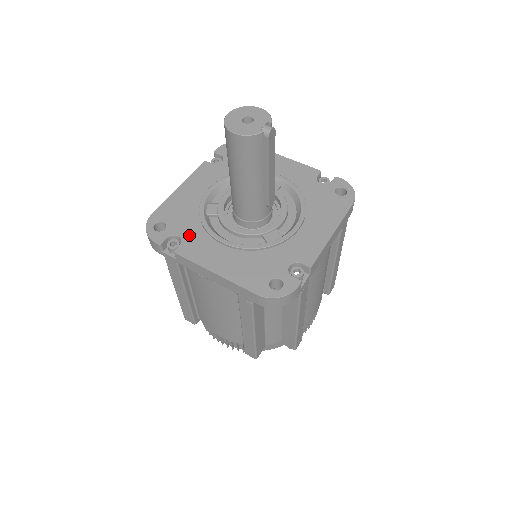
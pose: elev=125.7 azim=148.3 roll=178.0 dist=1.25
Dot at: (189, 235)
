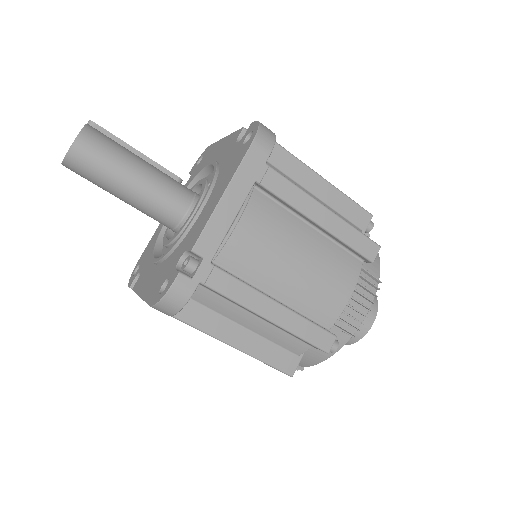
Dot at: (183, 249)
